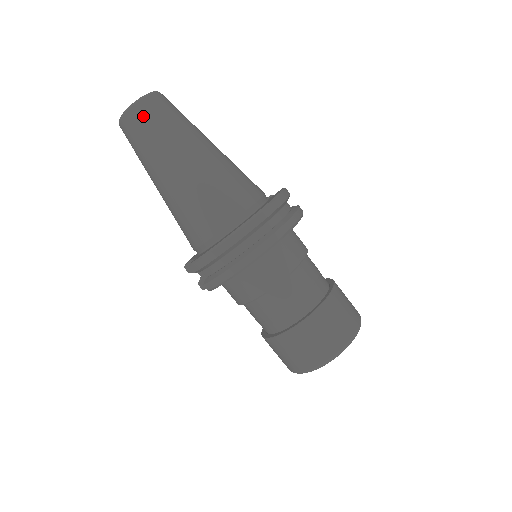
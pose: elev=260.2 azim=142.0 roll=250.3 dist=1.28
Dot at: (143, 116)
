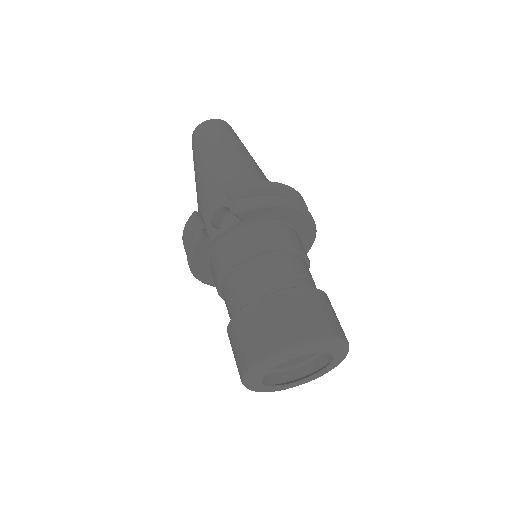
Dot at: (229, 127)
